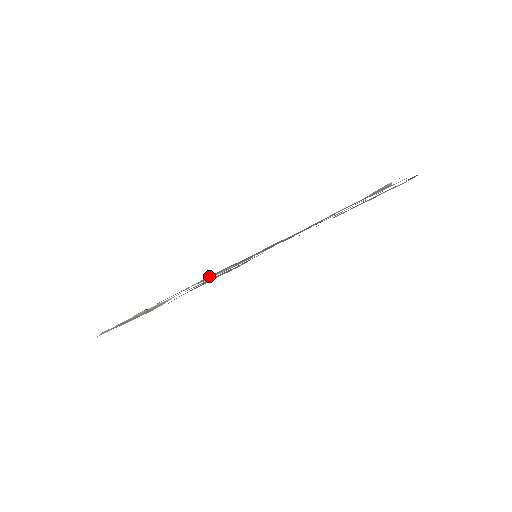
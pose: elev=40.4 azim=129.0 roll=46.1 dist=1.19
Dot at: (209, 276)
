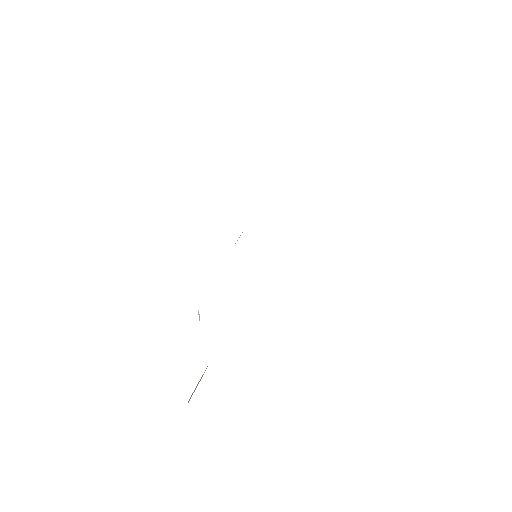
Dot at: occluded
